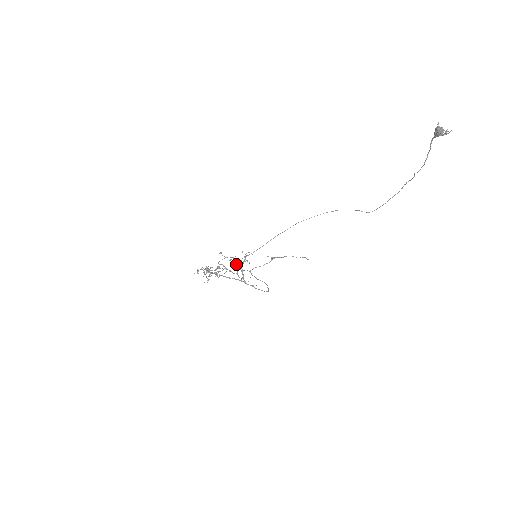
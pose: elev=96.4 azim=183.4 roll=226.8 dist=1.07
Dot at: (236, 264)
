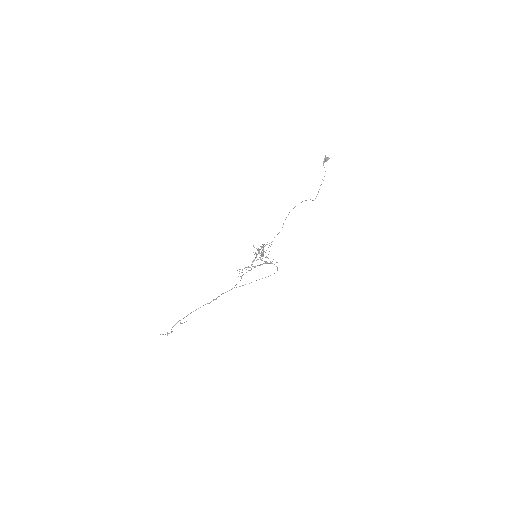
Dot at: occluded
